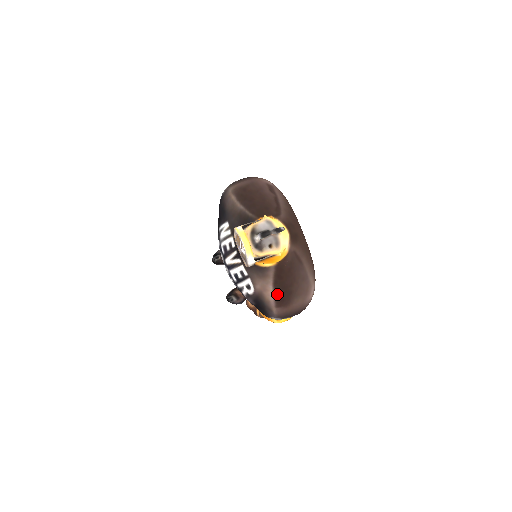
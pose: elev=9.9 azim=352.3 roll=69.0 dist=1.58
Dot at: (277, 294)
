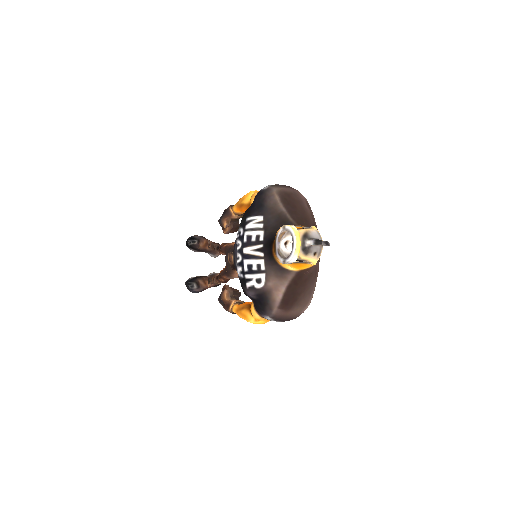
Dot at: (286, 297)
